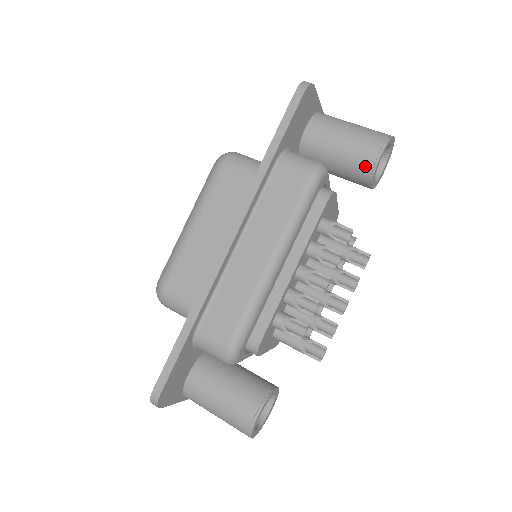
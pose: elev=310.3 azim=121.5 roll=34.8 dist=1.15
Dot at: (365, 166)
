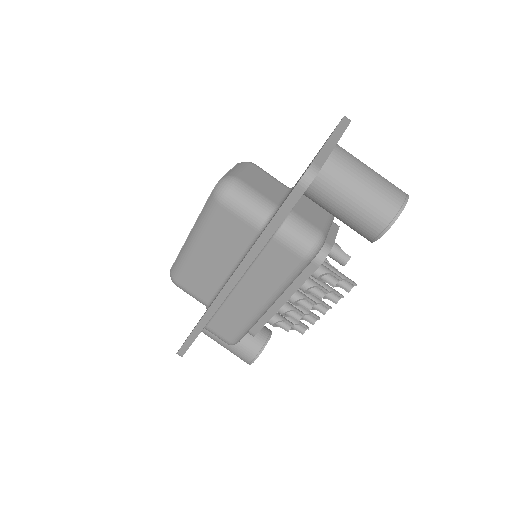
Dot at: (365, 235)
